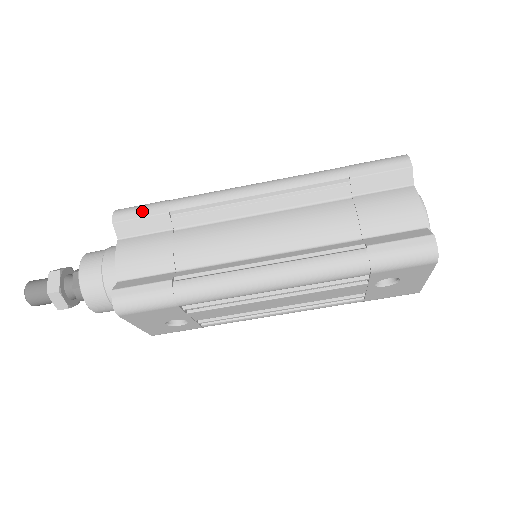
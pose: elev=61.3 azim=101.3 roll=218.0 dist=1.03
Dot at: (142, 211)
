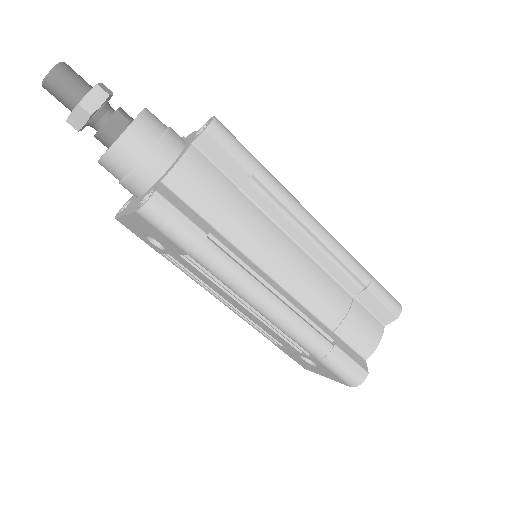
Dot at: (235, 149)
